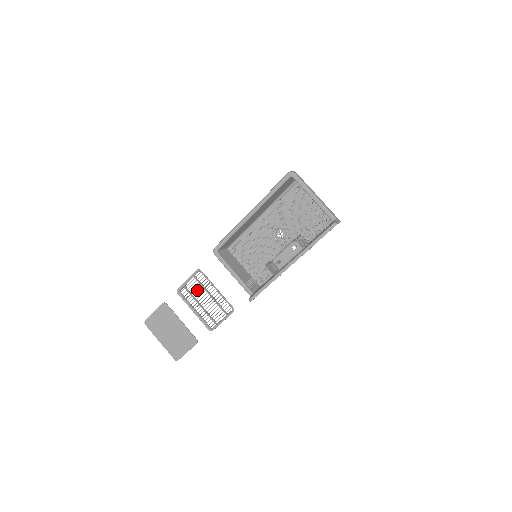
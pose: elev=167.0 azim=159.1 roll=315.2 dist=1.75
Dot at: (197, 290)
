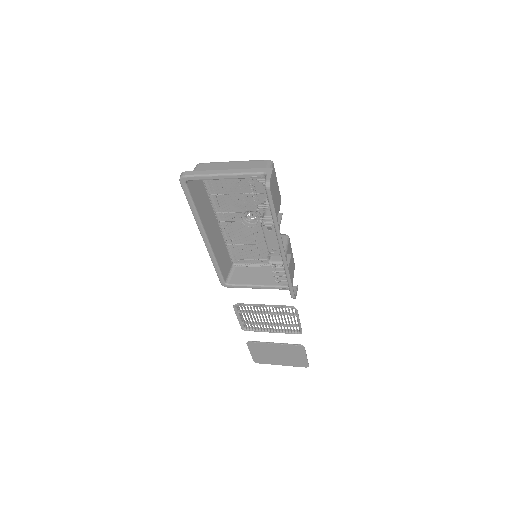
Dot at: occluded
